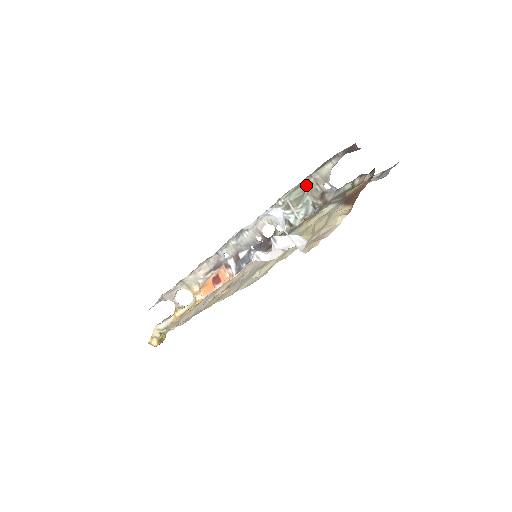
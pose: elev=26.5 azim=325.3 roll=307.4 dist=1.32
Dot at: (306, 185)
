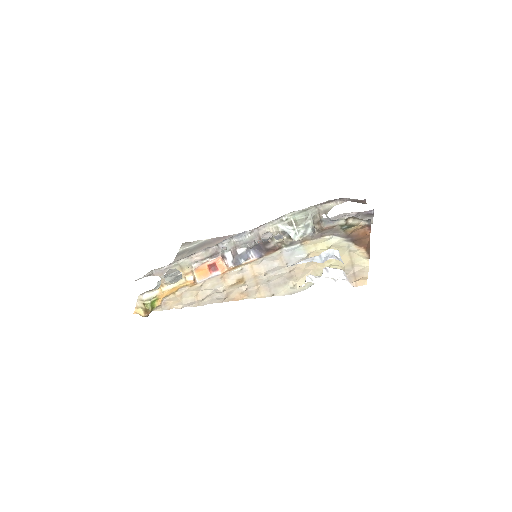
Dot at: (310, 212)
